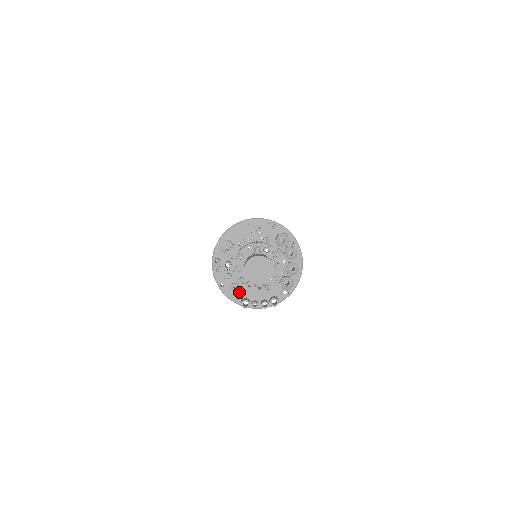
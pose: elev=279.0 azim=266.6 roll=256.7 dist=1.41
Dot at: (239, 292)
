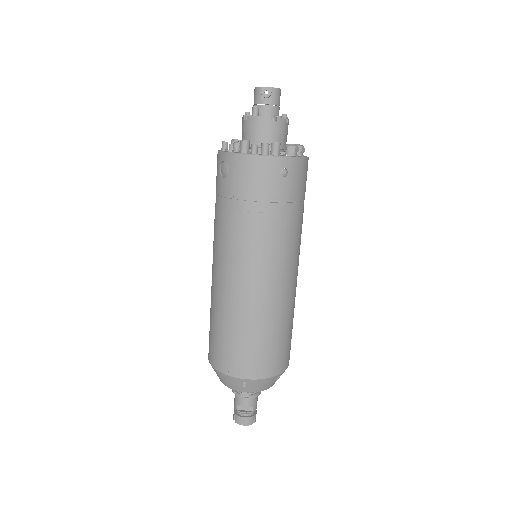
Dot at: occluded
